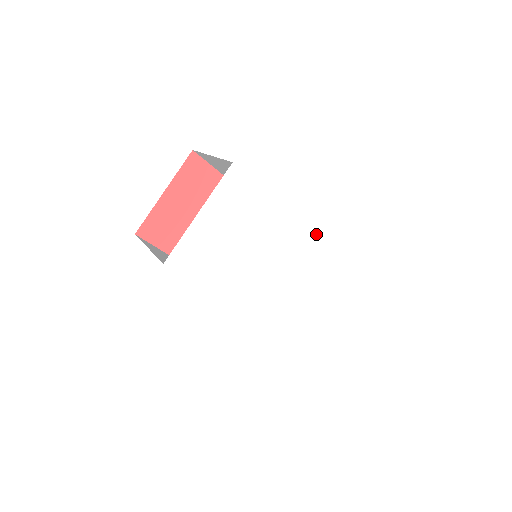
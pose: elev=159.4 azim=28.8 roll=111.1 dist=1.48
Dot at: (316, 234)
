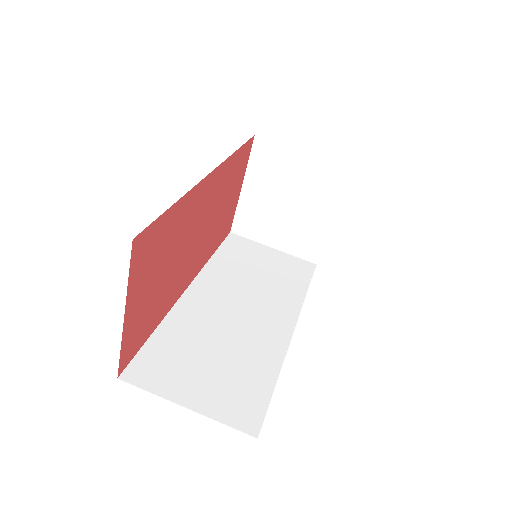
Dot at: occluded
